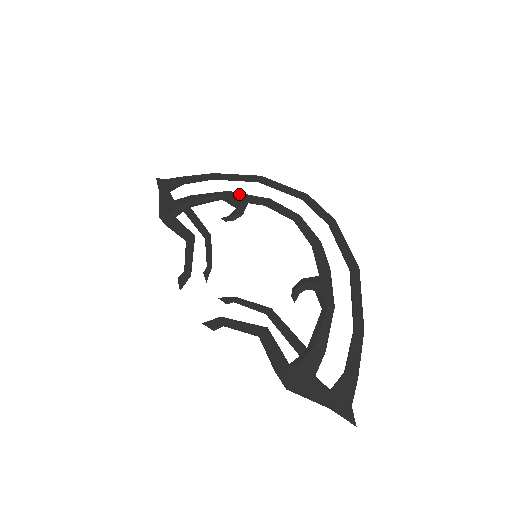
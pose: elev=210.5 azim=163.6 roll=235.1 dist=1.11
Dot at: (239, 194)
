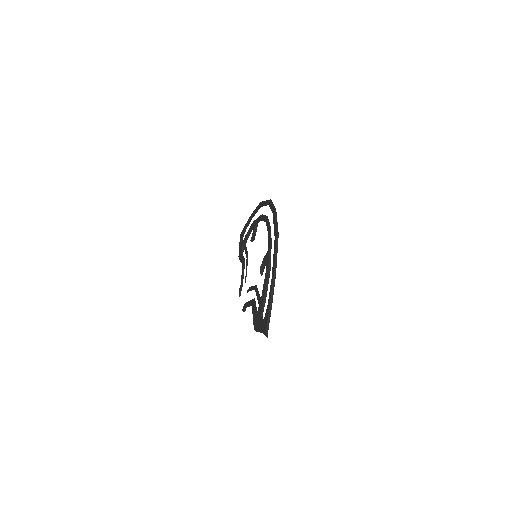
Dot at: (255, 221)
